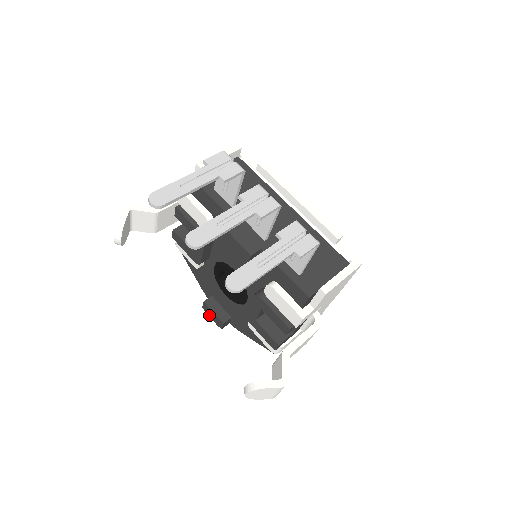
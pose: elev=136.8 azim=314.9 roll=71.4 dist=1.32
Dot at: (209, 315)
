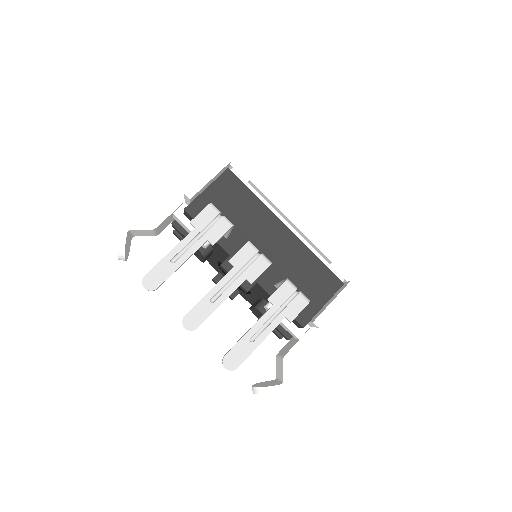
Dot at: occluded
